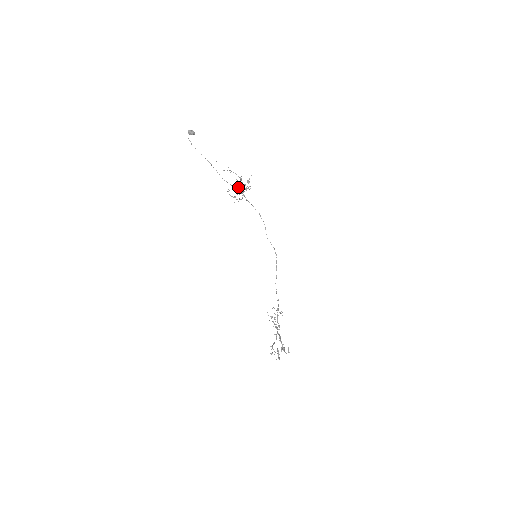
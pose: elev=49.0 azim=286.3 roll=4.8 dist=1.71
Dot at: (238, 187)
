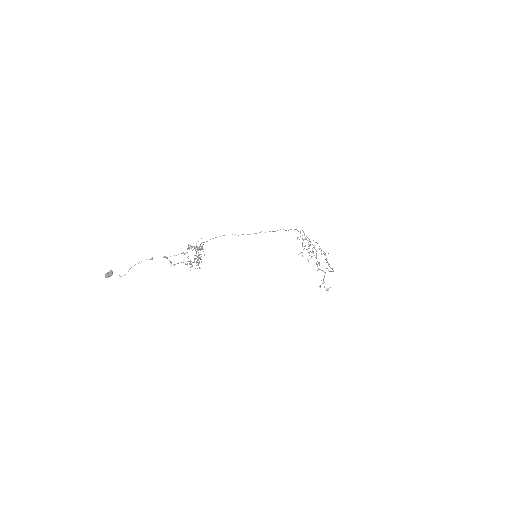
Dot at: occluded
